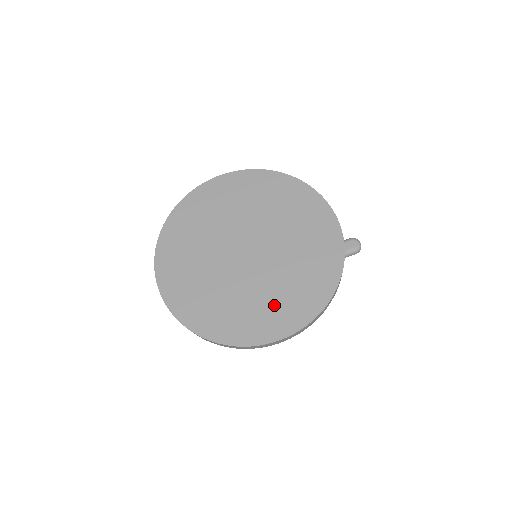
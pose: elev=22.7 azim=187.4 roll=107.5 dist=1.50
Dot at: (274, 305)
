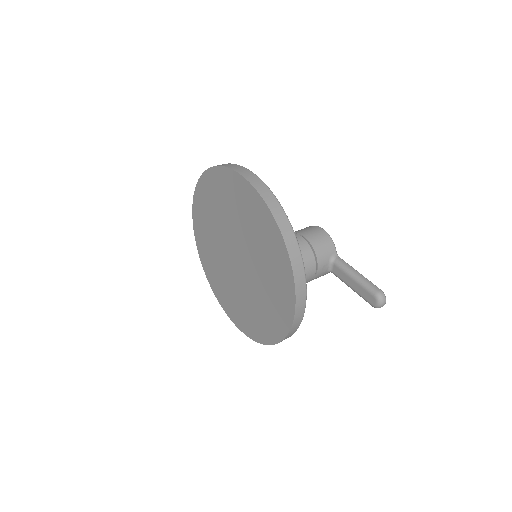
Dot at: (238, 306)
